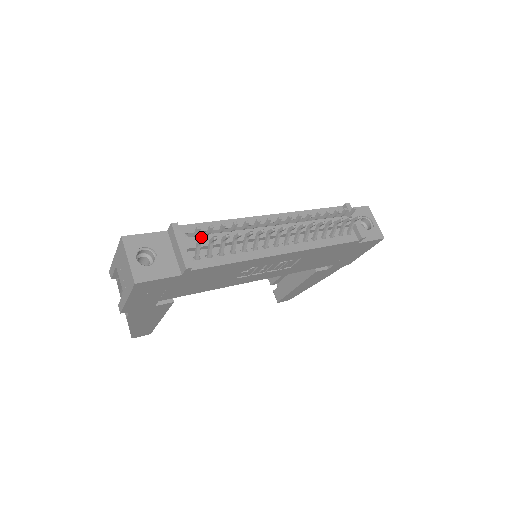
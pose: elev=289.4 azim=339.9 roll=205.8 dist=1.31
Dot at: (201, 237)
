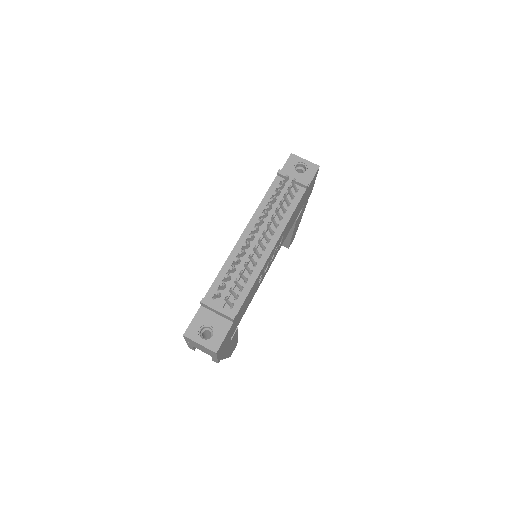
Dot at: (222, 291)
